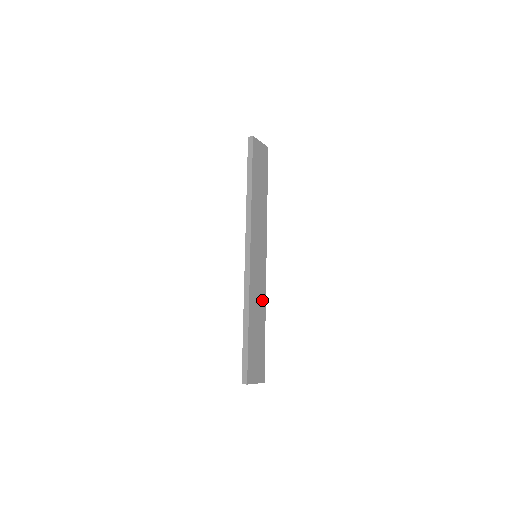
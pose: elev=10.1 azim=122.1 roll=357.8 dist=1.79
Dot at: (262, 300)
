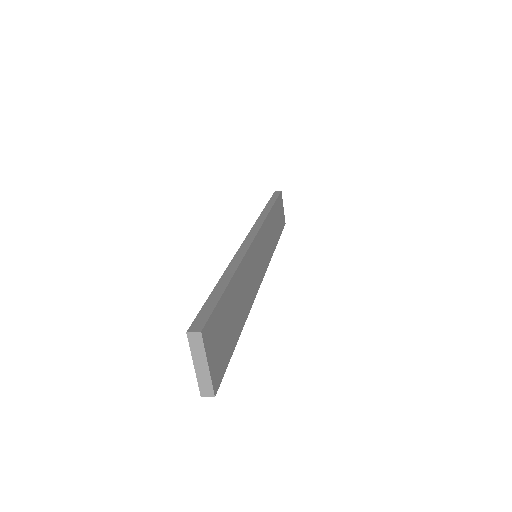
Dot at: (249, 297)
